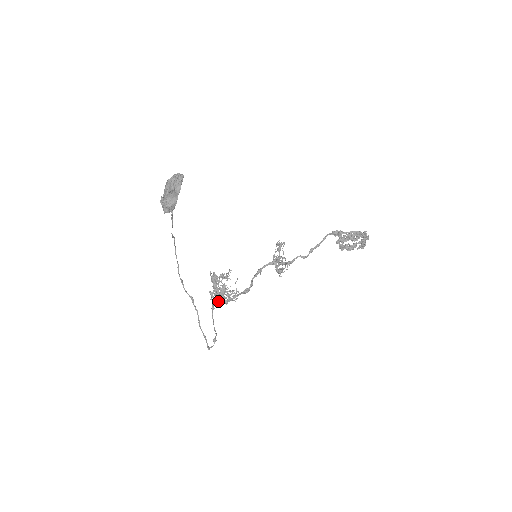
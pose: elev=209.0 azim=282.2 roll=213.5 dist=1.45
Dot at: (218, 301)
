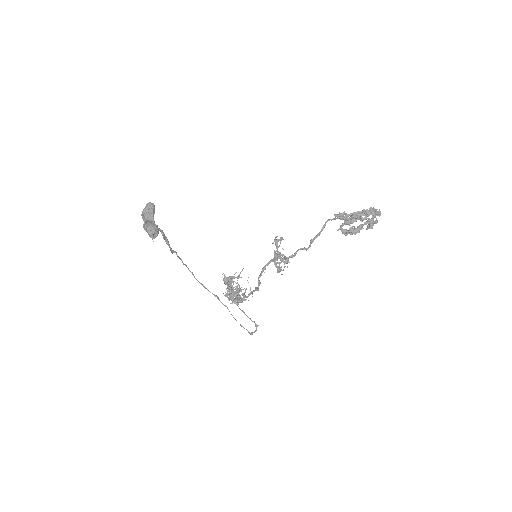
Dot at: occluded
